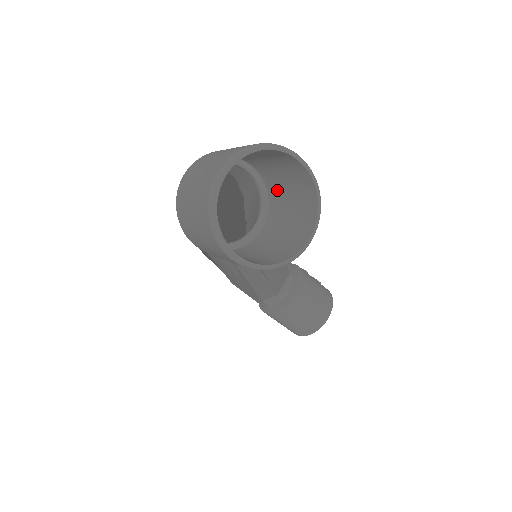
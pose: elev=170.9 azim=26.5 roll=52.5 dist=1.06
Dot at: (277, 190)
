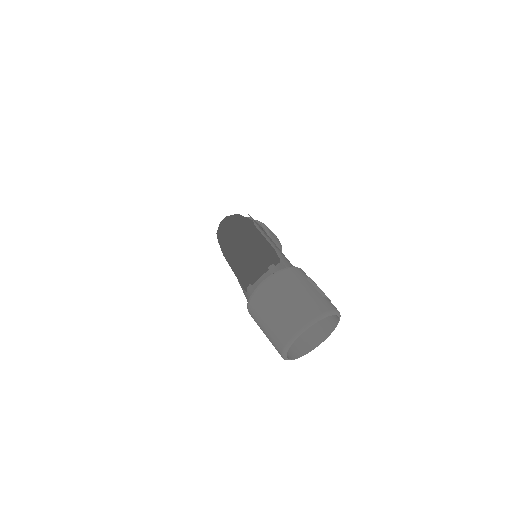
Dot at: occluded
